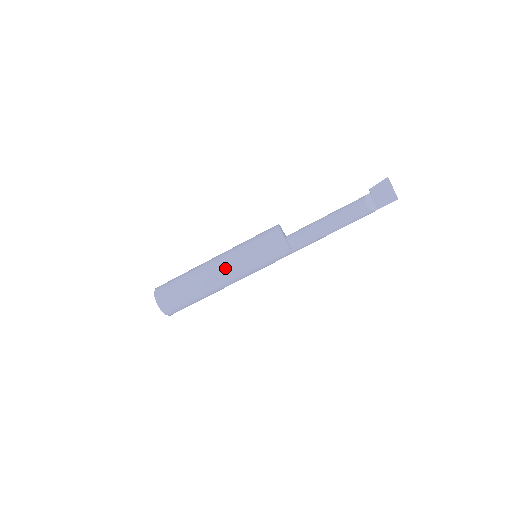
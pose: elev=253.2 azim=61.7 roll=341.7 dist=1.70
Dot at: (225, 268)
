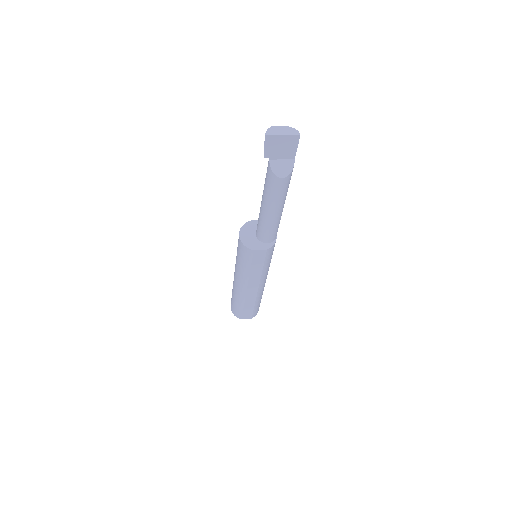
Dot at: (252, 287)
